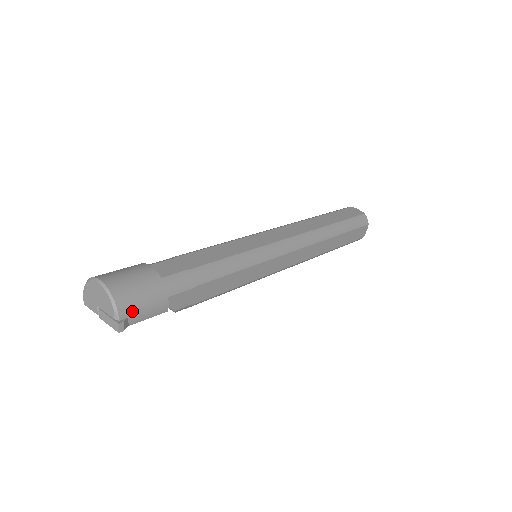
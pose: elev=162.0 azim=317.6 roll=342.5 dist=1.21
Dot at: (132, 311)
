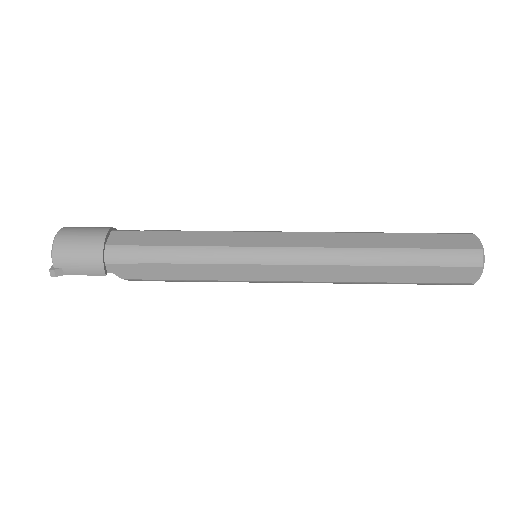
Dot at: (66, 264)
